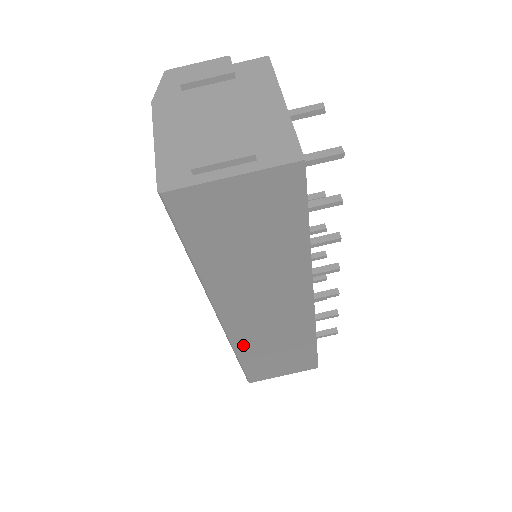
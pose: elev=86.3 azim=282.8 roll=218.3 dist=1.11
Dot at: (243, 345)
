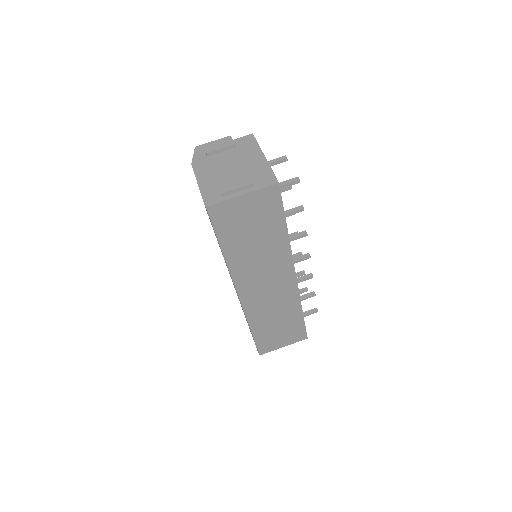
Dot at: (254, 317)
